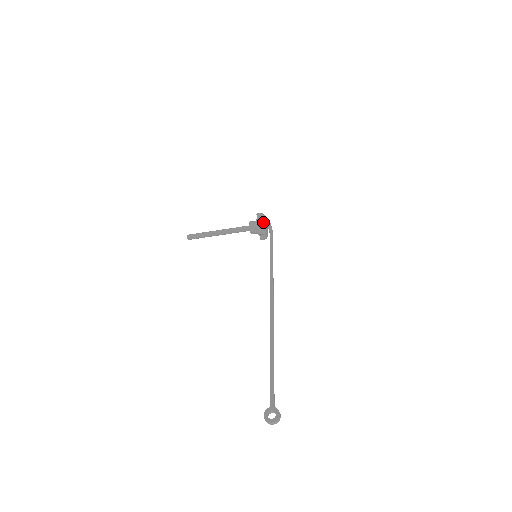
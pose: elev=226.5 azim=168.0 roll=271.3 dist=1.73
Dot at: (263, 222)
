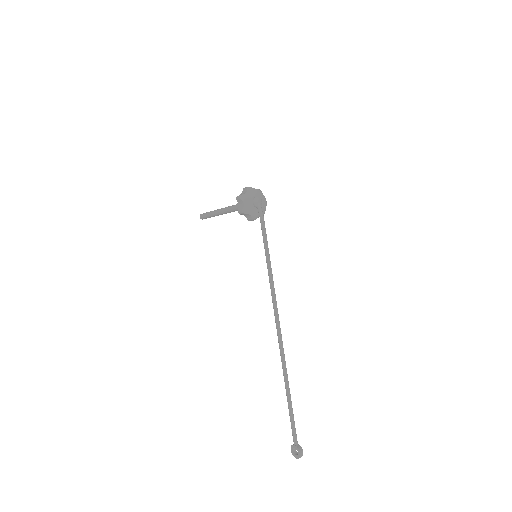
Dot at: (245, 212)
